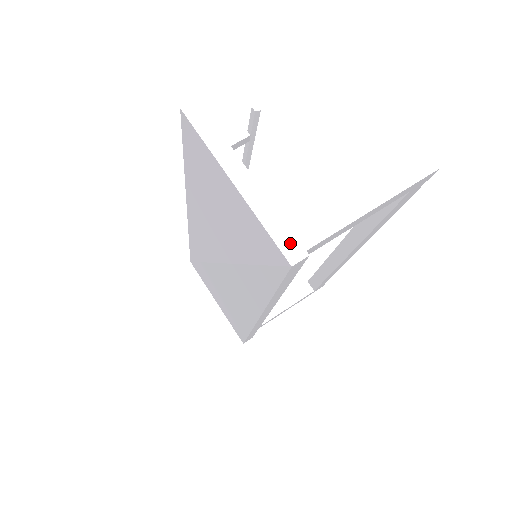
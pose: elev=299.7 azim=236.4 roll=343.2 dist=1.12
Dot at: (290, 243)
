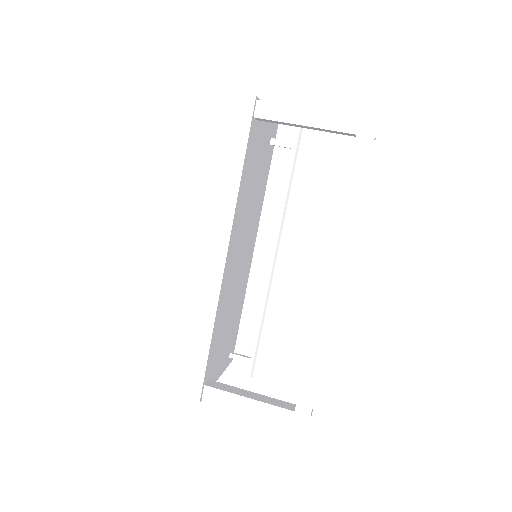
Dot at: occluded
